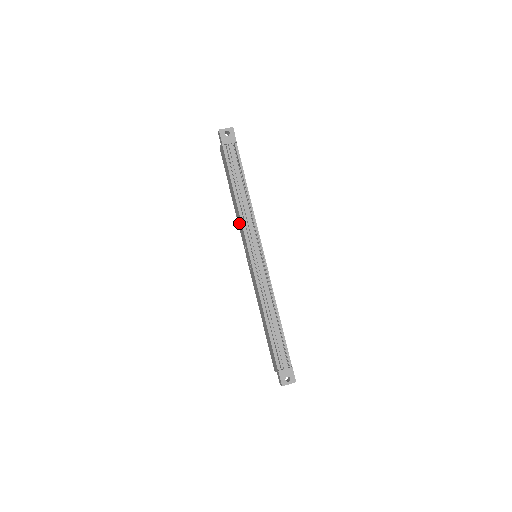
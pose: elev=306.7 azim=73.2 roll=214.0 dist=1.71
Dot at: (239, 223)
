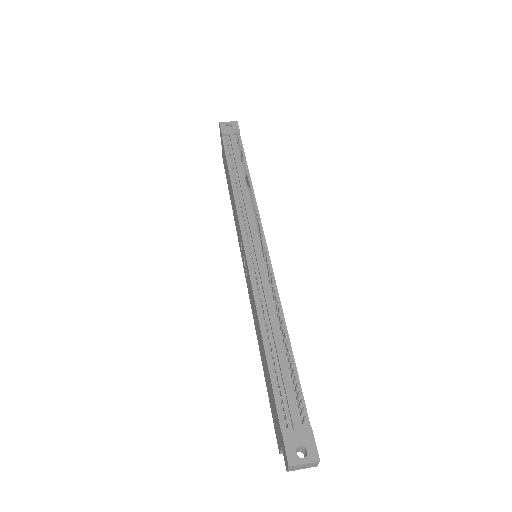
Dot at: (235, 219)
